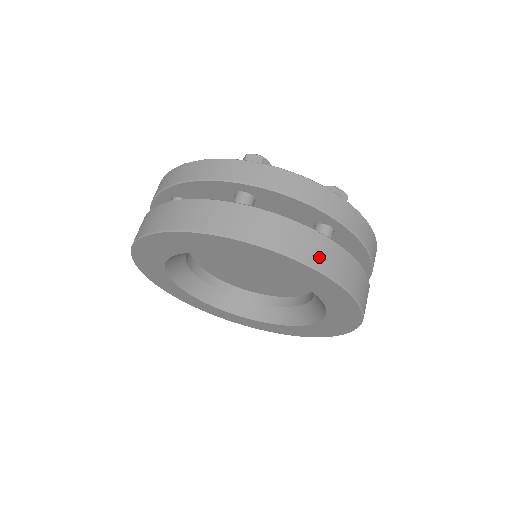
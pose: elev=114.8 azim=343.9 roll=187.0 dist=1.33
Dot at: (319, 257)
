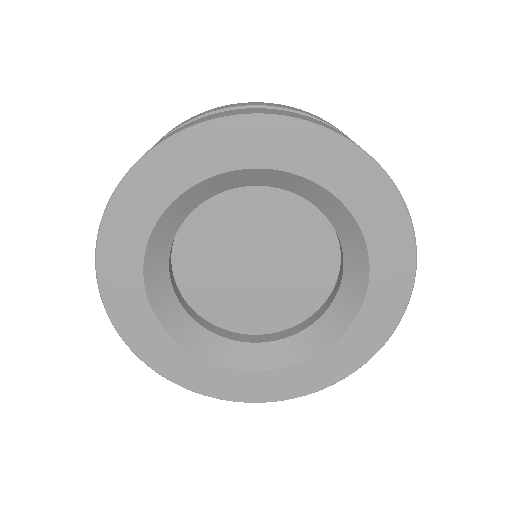
Dot at: occluded
